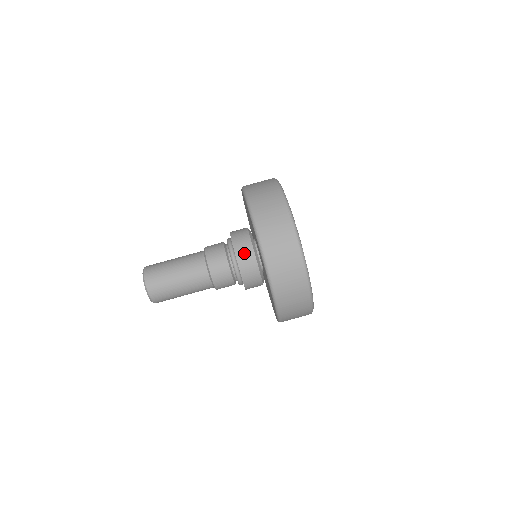
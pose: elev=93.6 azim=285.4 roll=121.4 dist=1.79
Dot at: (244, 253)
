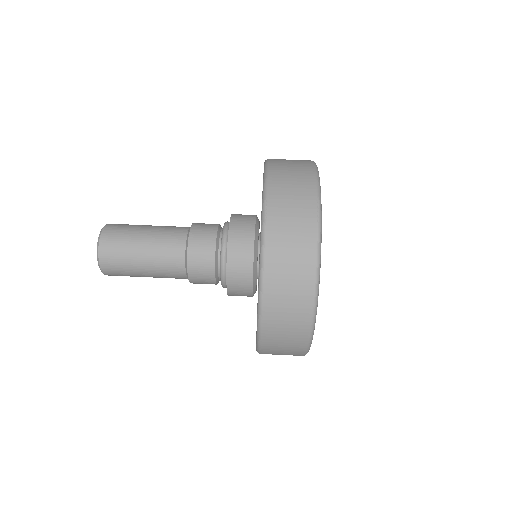
Dot at: (240, 244)
